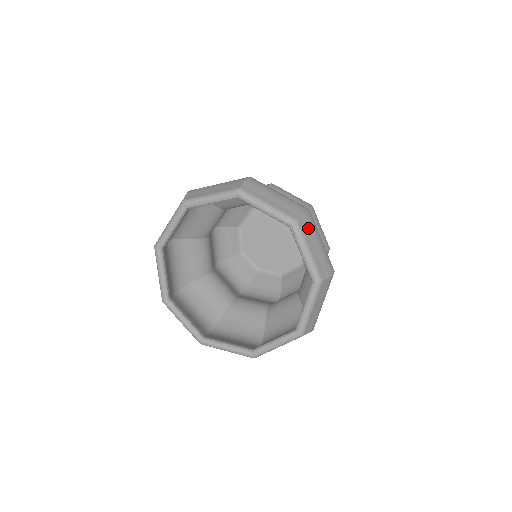
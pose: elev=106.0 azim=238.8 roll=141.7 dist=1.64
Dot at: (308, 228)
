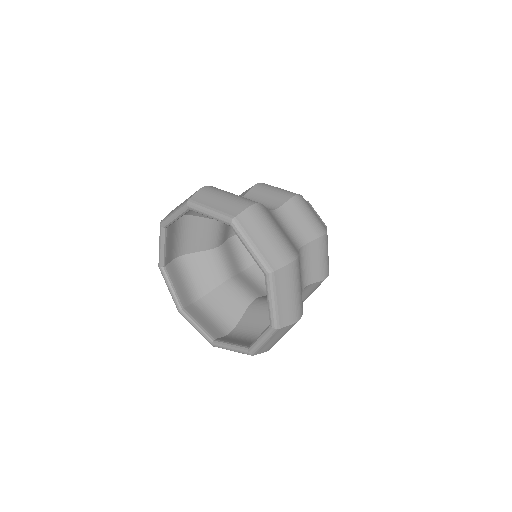
Dot at: (251, 222)
